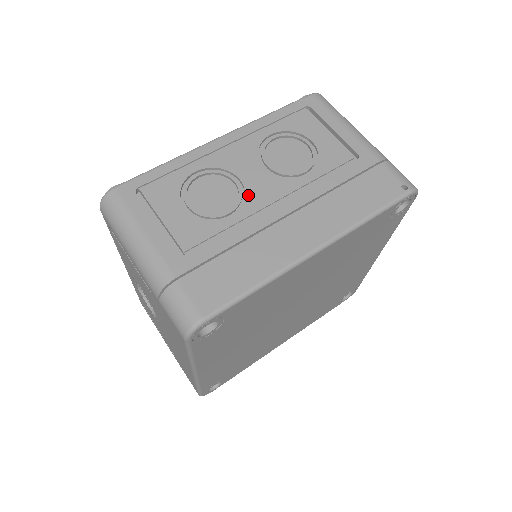
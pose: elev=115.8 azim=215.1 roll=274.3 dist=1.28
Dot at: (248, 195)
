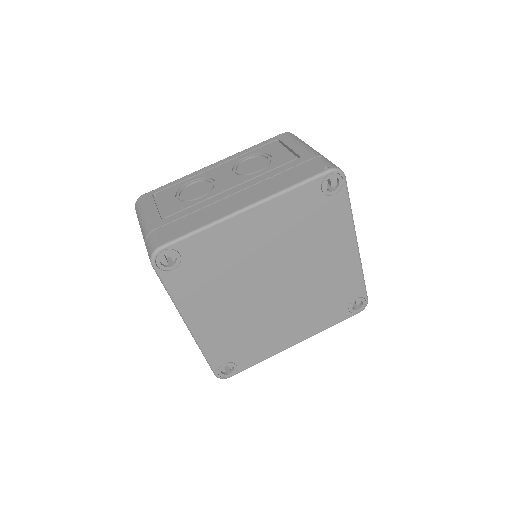
Dot at: (216, 187)
